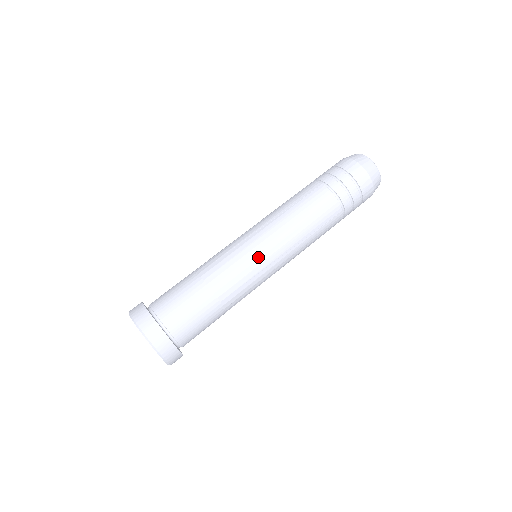
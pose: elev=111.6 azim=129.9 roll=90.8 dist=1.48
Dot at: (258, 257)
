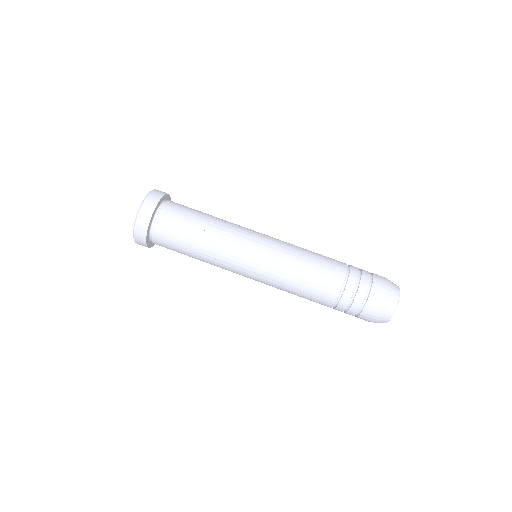
Dot at: (248, 259)
